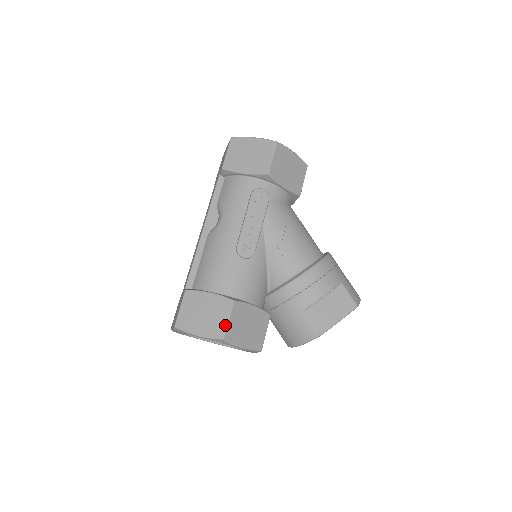
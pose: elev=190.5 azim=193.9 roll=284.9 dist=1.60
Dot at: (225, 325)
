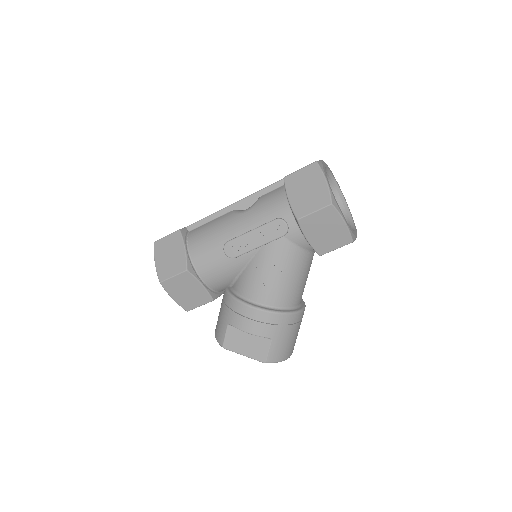
Dot at: (169, 277)
